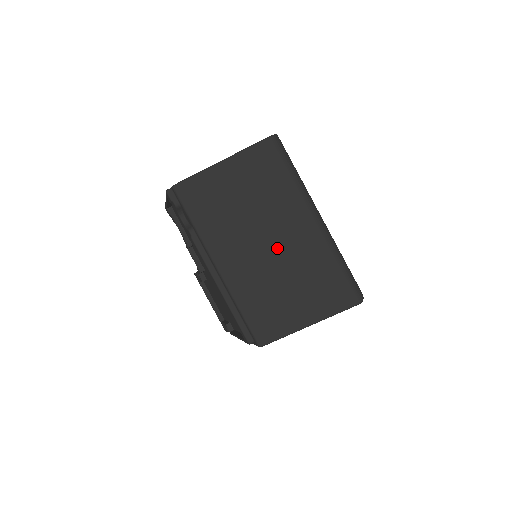
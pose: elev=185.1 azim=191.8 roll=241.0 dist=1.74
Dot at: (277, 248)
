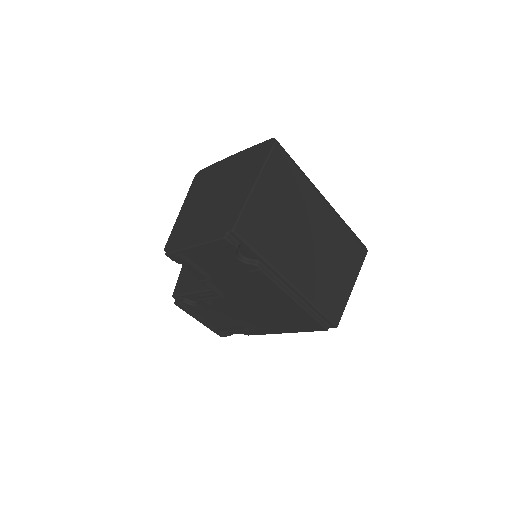
Dot at: (316, 241)
